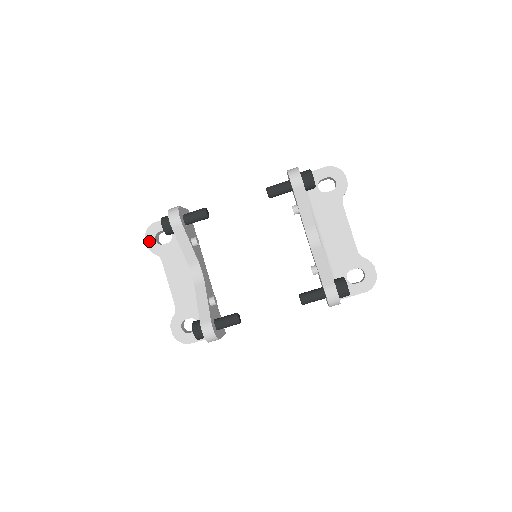
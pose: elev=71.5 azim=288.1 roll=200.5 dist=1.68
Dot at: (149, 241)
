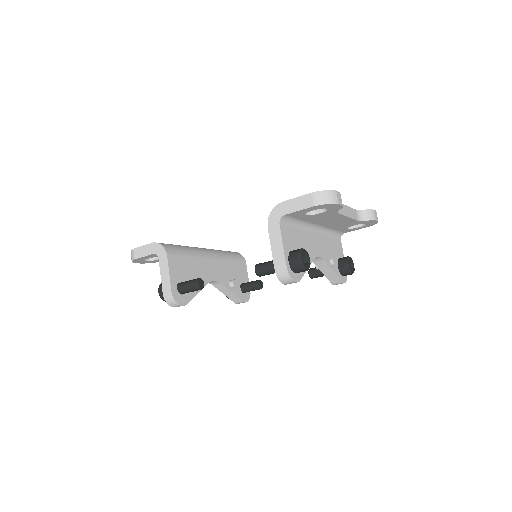
Dot at: occluded
